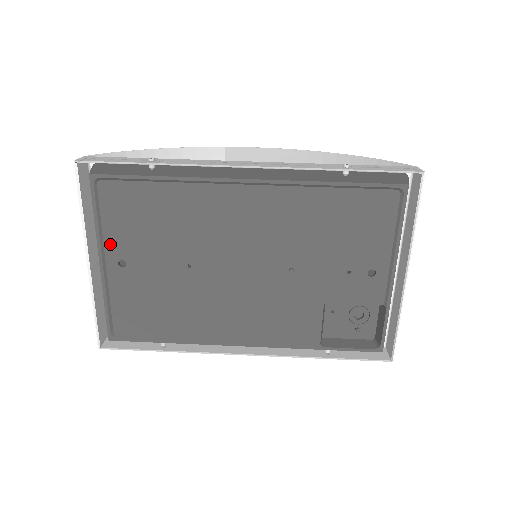
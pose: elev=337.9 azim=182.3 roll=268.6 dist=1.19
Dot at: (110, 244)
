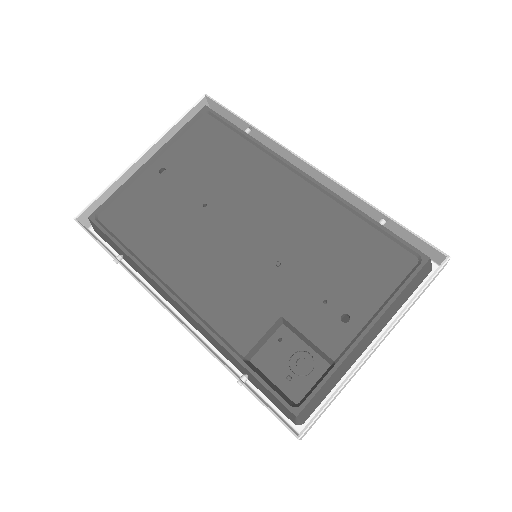
Dot at: (170, 154)
